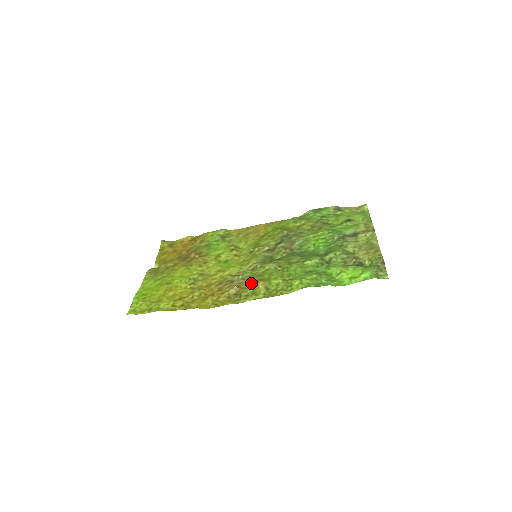
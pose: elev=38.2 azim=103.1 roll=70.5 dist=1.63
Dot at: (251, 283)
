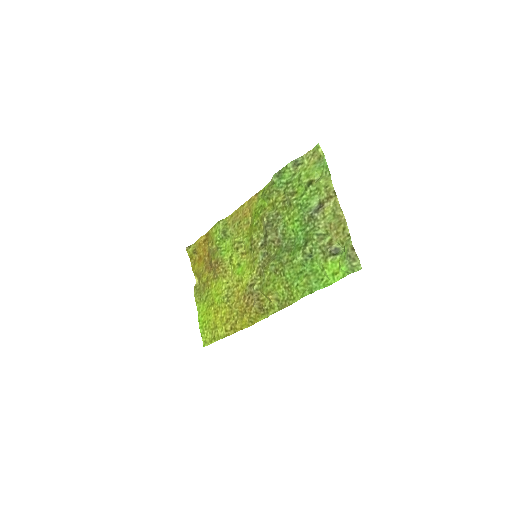
Dot at: (264, 295)
